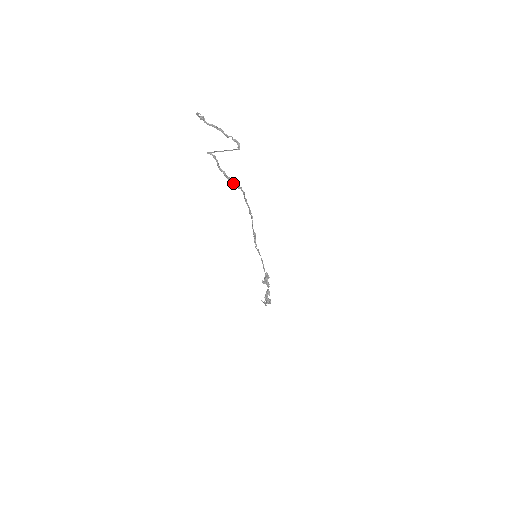
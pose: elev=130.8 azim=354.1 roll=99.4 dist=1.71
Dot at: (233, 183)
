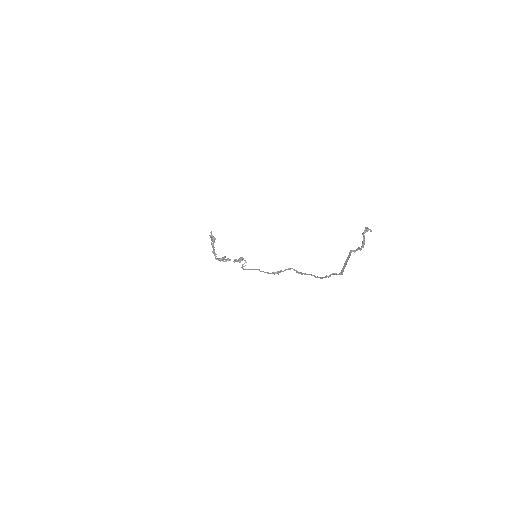
Dot at: occluded
